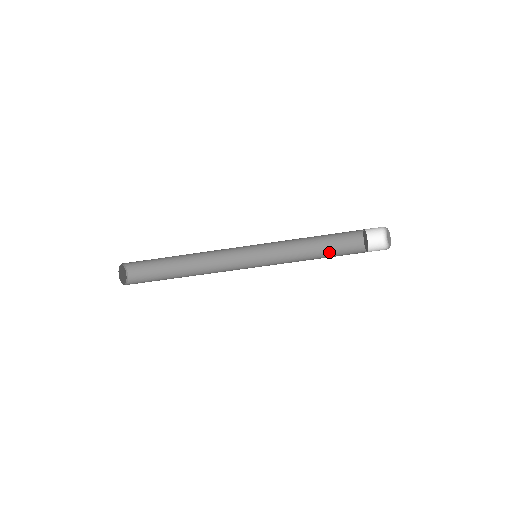
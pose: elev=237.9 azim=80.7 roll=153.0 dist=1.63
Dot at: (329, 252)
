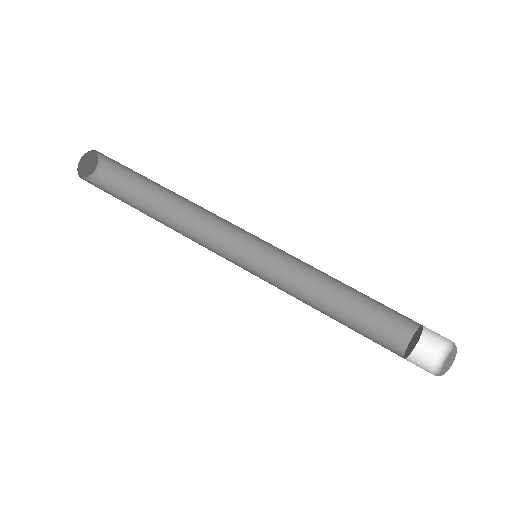
Dot at: (350, 328)
